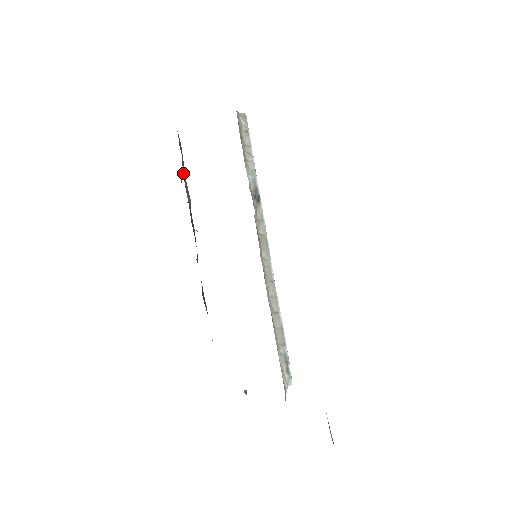
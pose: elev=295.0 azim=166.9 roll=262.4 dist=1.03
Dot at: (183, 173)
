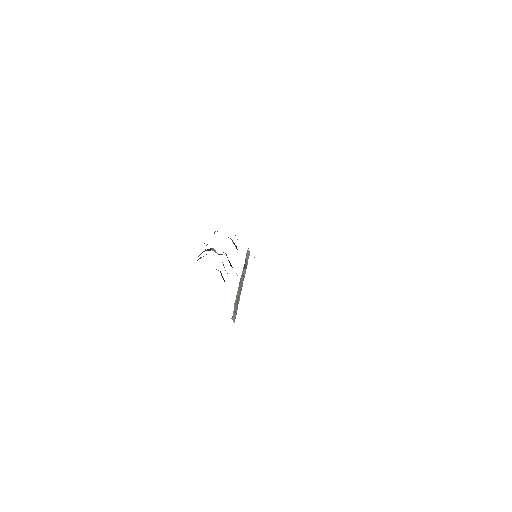
Dot at: occluded
